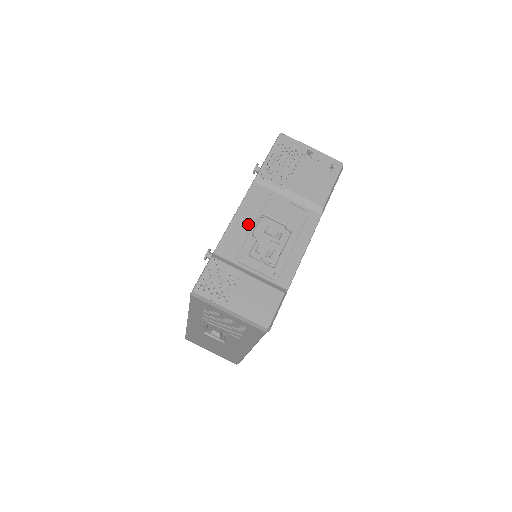
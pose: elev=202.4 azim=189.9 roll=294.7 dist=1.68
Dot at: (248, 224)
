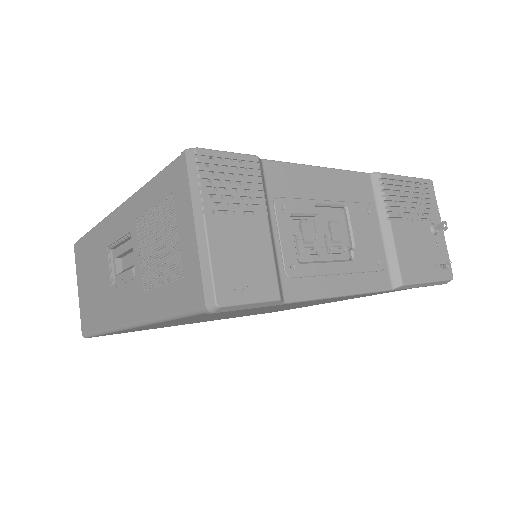
Dot at: (324, 192)
